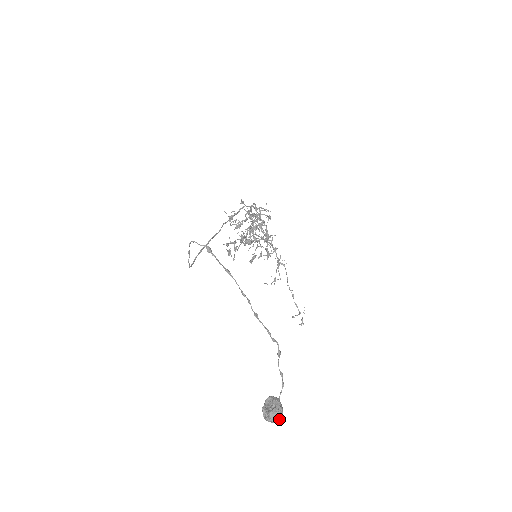
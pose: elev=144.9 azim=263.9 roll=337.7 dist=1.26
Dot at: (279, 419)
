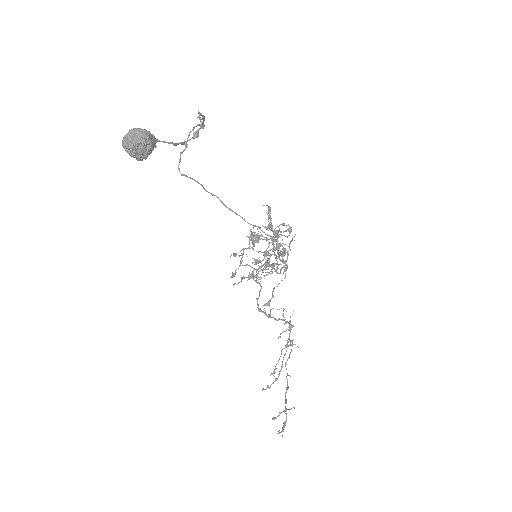
Dot at: (137, 142)
